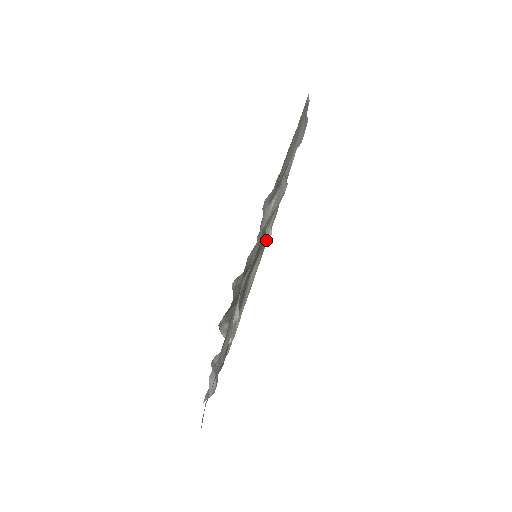
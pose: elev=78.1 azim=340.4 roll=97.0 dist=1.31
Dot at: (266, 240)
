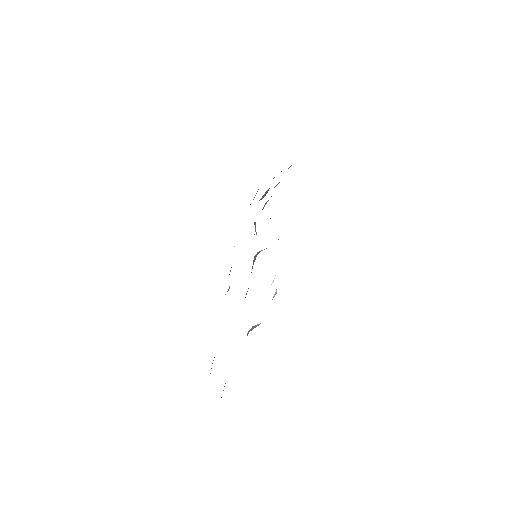
Dot at: occluded
